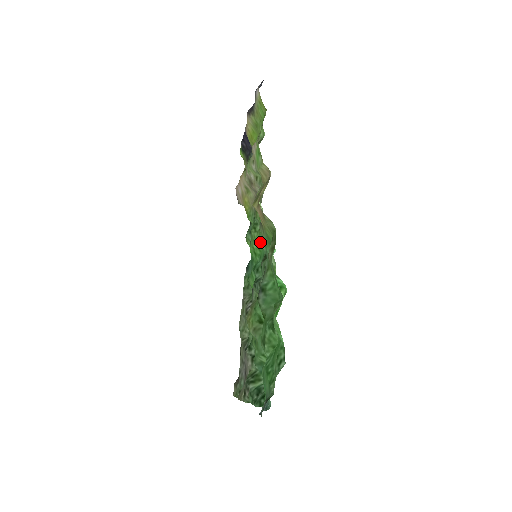
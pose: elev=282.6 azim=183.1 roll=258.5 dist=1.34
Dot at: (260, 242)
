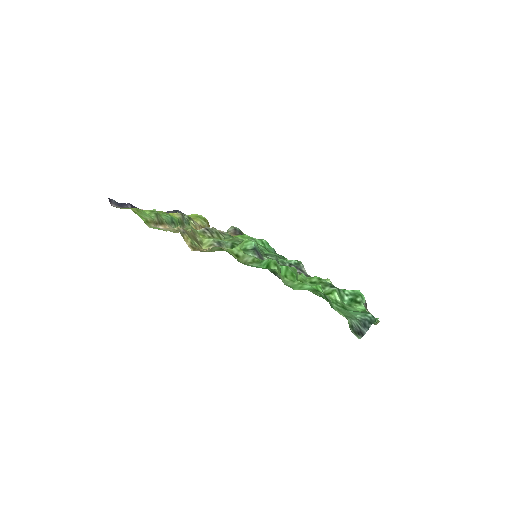
Dot at: occluded
